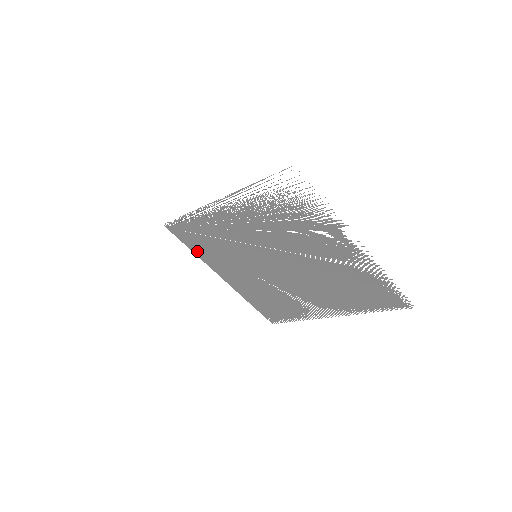
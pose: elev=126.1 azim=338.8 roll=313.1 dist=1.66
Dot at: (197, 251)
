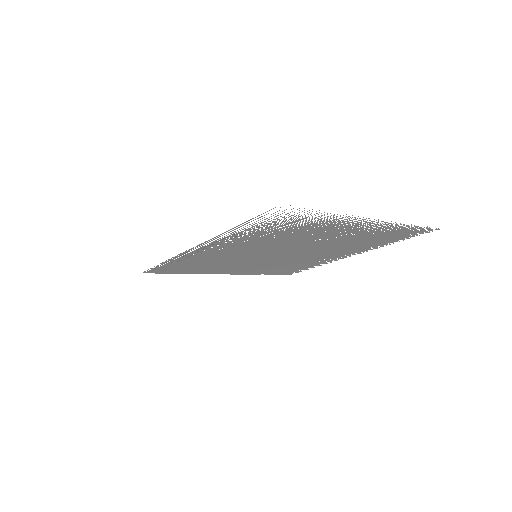
Dot at: (188, 272)
